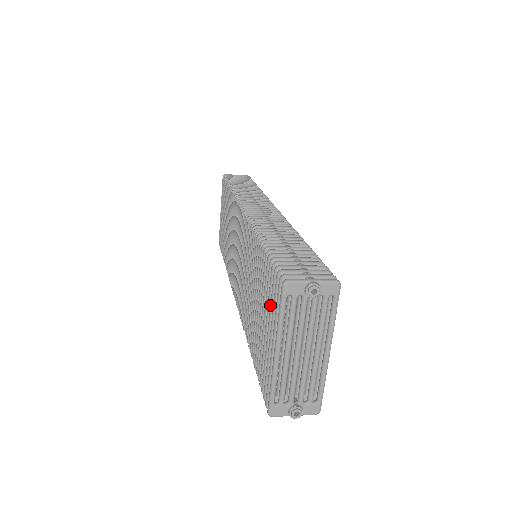
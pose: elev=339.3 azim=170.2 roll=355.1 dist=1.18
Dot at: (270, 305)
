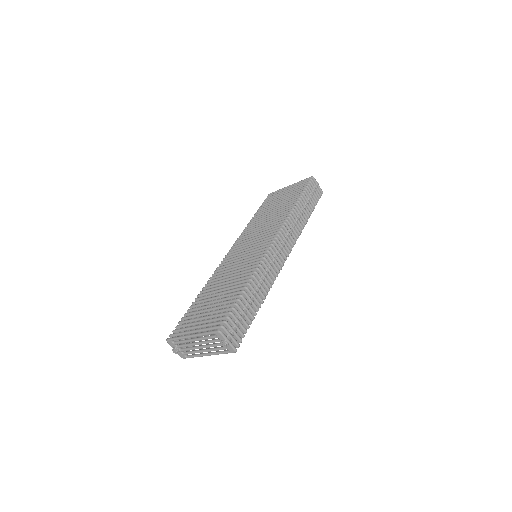
Dot at: (212, 319)
